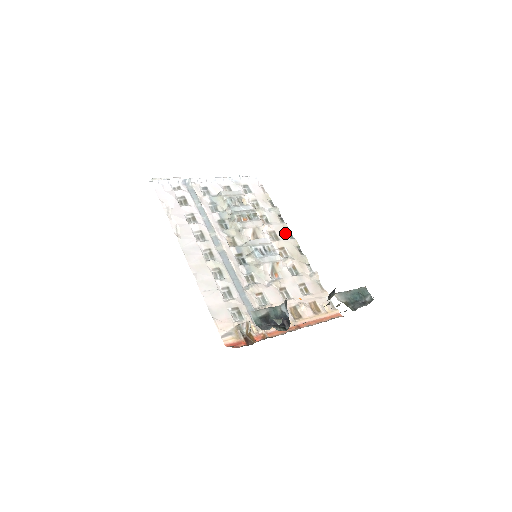
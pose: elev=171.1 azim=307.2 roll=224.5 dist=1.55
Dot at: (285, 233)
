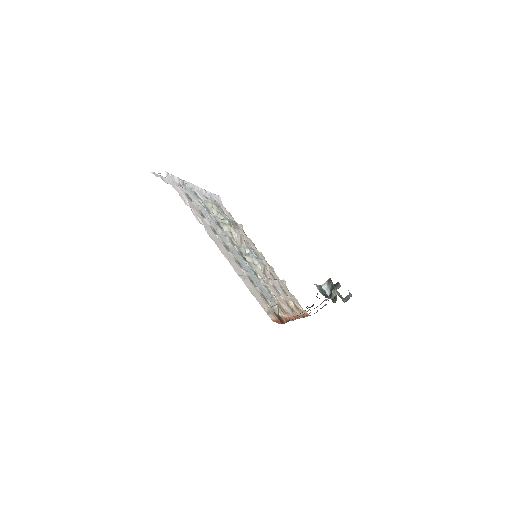
Dot at: (254, 246)
